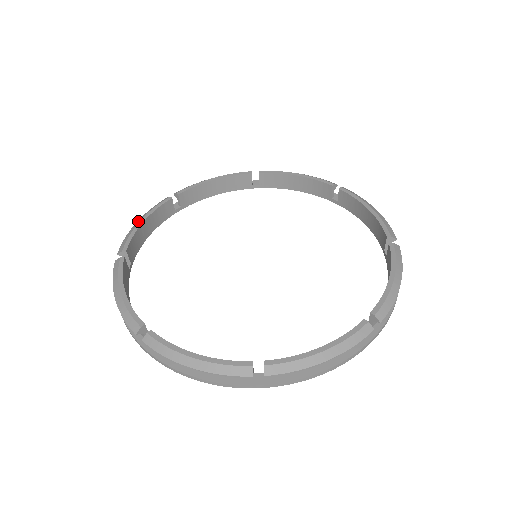
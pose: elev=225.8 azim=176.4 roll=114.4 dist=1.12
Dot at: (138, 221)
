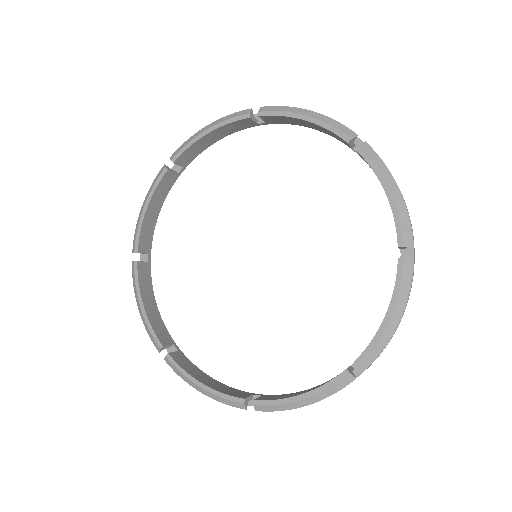
Dot at: (206, 127)
